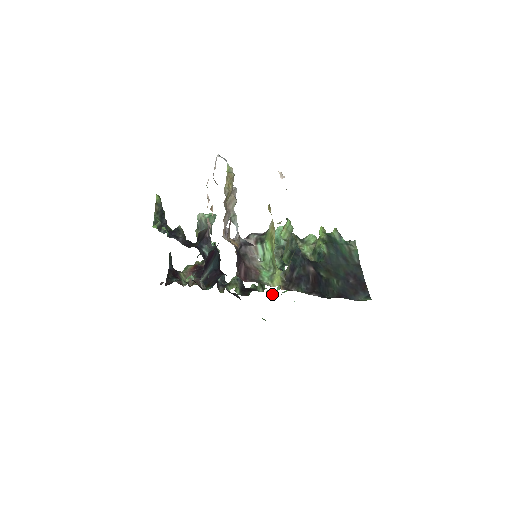
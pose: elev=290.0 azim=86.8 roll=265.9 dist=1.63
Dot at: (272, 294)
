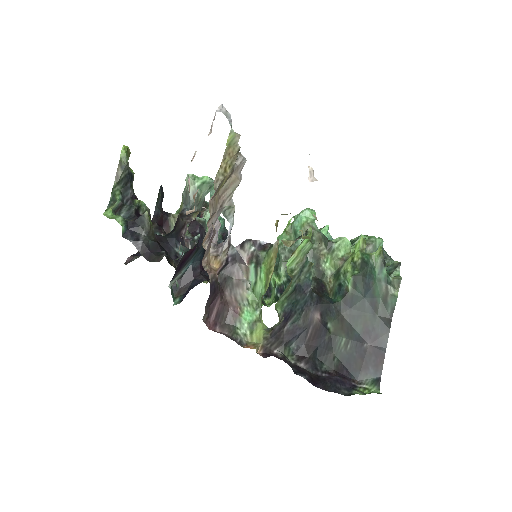
Dot at: occluded
